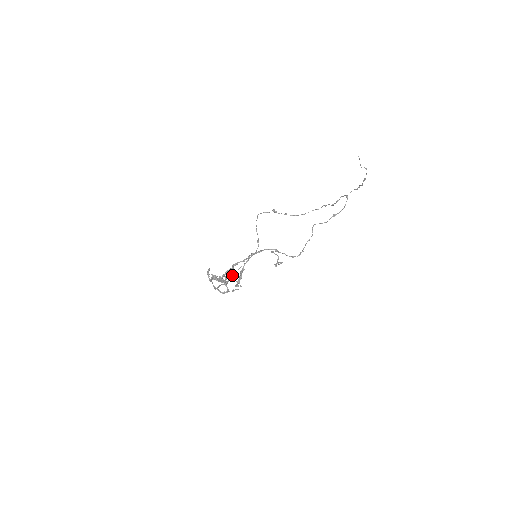
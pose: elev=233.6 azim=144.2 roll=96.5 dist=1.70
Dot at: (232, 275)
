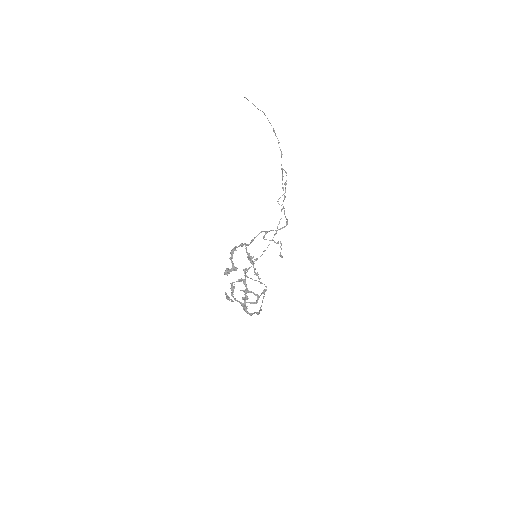
Dot at: (259, 310)
